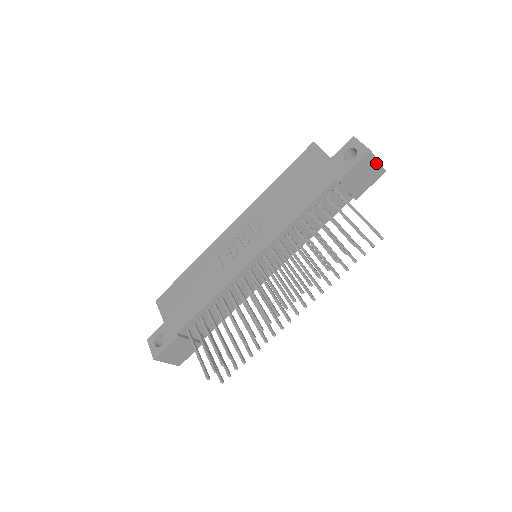
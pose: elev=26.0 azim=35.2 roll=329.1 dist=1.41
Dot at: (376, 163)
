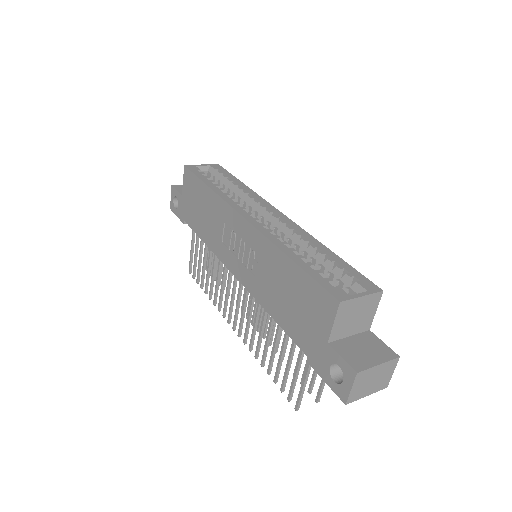
Dot at: (364, 393)
